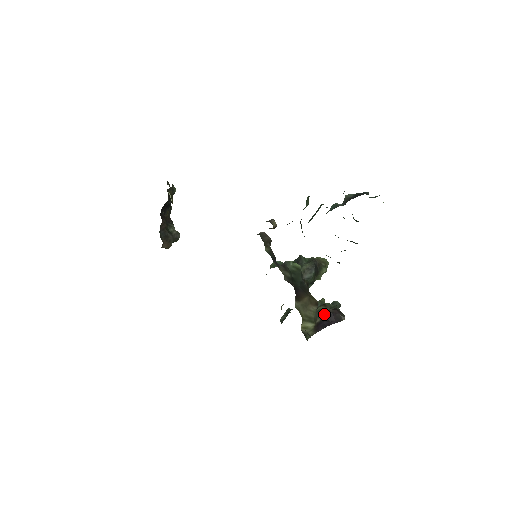
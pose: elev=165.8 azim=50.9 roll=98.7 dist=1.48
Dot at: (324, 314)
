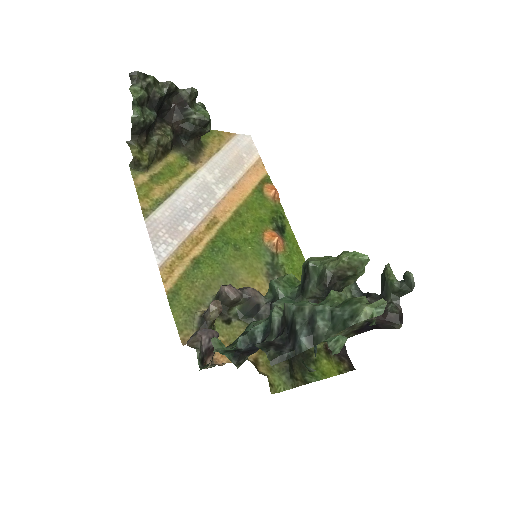
Dot at: (364, 322)
